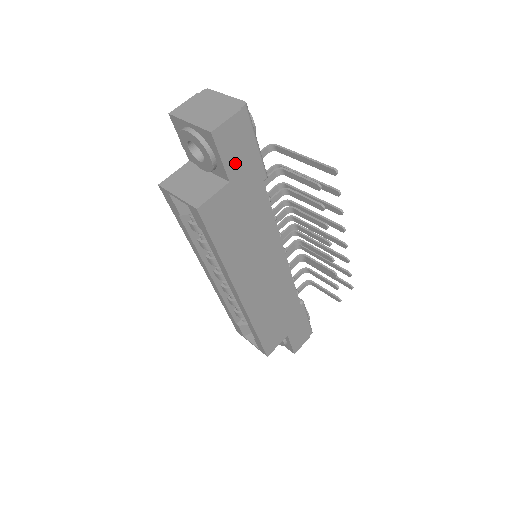
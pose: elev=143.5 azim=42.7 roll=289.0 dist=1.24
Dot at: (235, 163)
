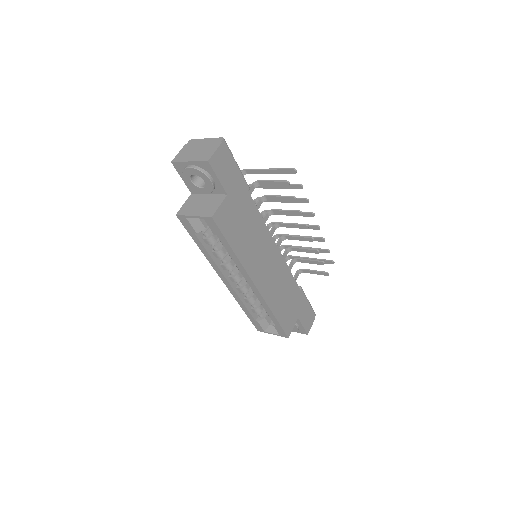
Dot at: (227, 180)
